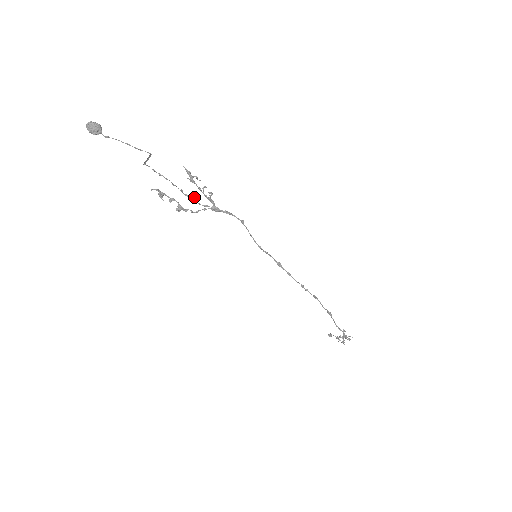
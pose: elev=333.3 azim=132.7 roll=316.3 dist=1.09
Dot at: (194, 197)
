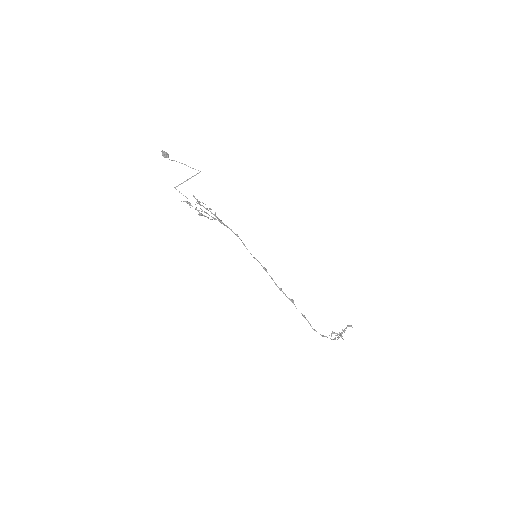
Dot at: (206, 212)
